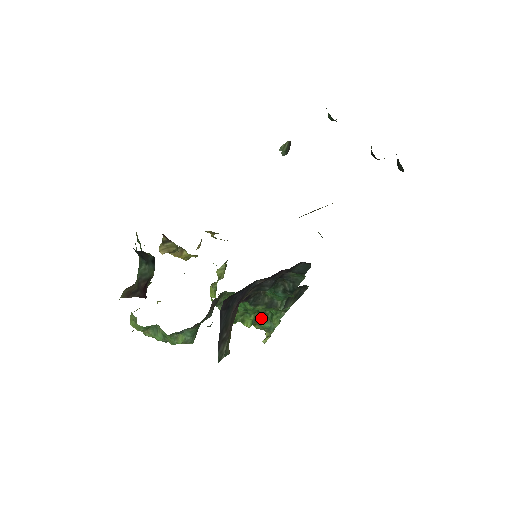
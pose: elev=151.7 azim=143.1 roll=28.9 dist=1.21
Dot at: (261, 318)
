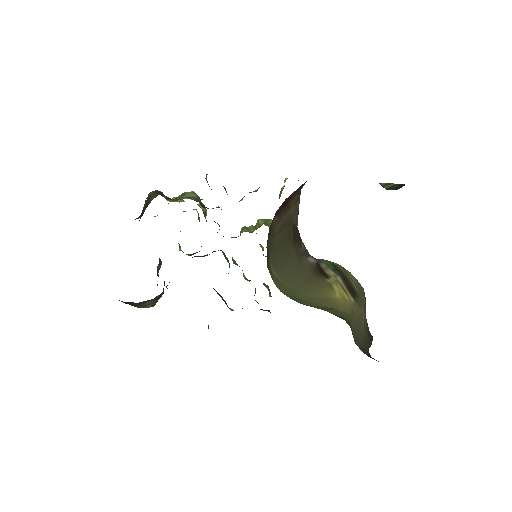
Dot at: occluded
